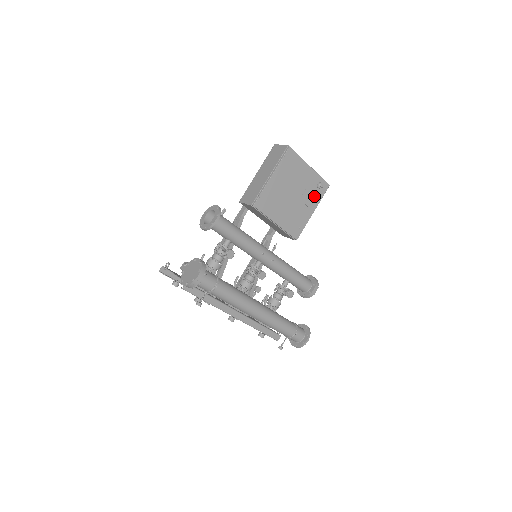
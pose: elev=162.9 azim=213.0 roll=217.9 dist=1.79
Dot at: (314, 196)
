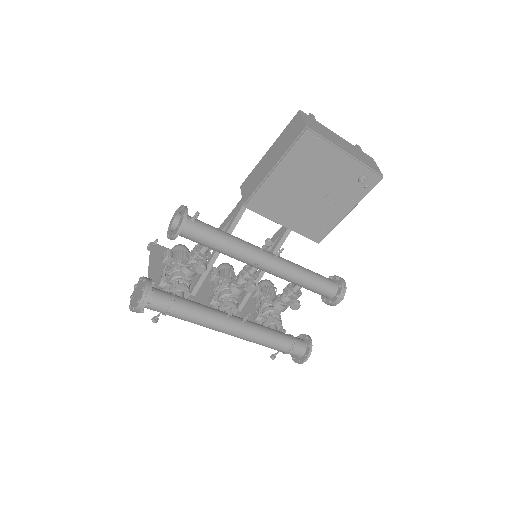
Dot at: (351, 193)
